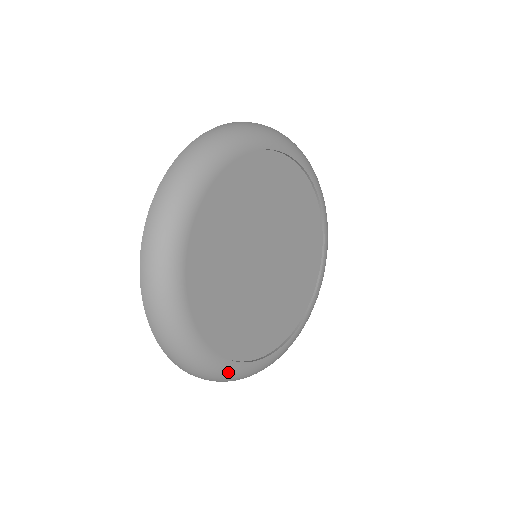
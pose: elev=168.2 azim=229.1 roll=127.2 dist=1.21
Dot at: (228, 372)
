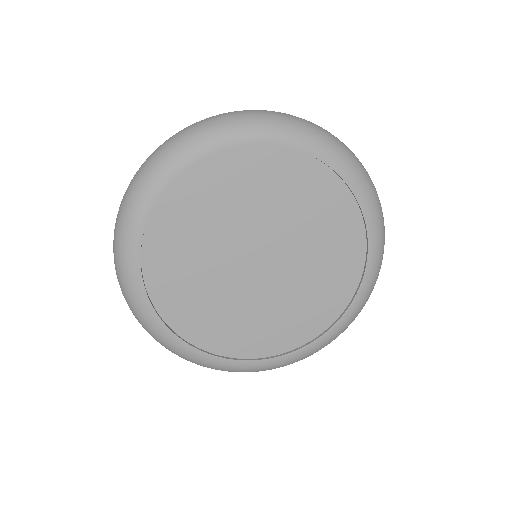
Dot at: (309, 353)
